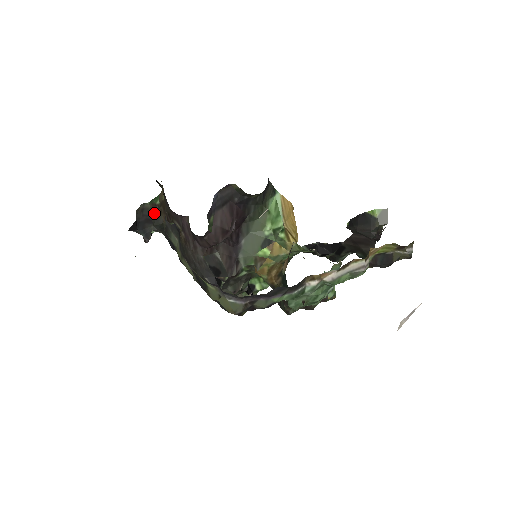
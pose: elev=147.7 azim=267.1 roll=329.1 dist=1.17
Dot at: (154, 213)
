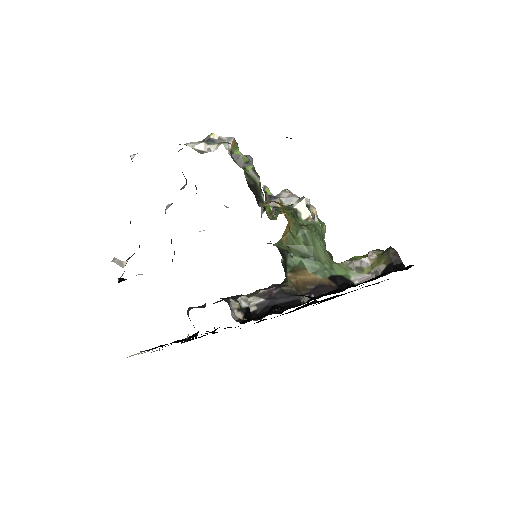
Dot at: occluded
